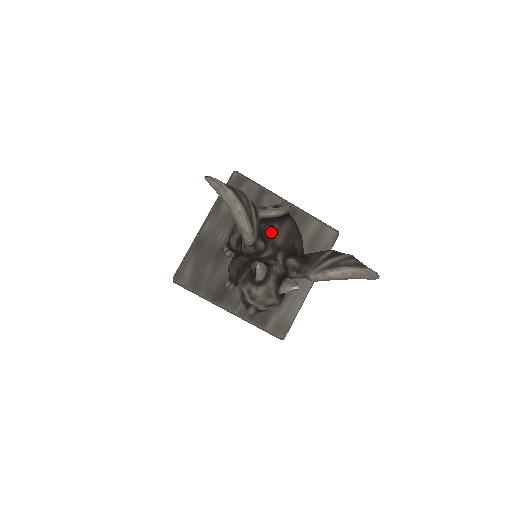
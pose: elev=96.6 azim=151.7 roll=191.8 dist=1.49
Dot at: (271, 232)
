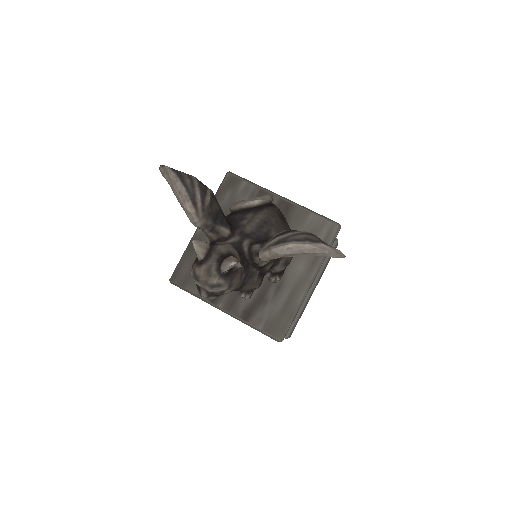
Dot at: (243, 221)
